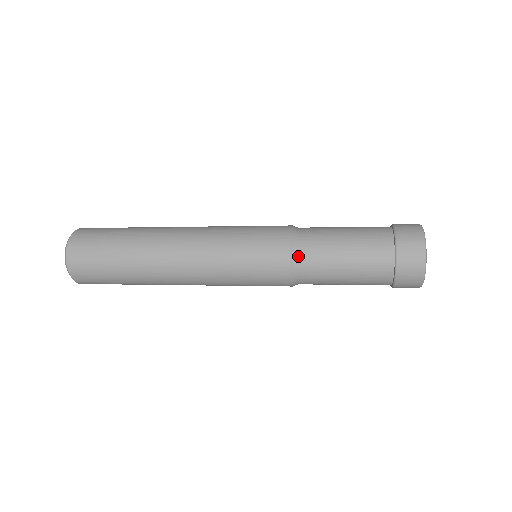
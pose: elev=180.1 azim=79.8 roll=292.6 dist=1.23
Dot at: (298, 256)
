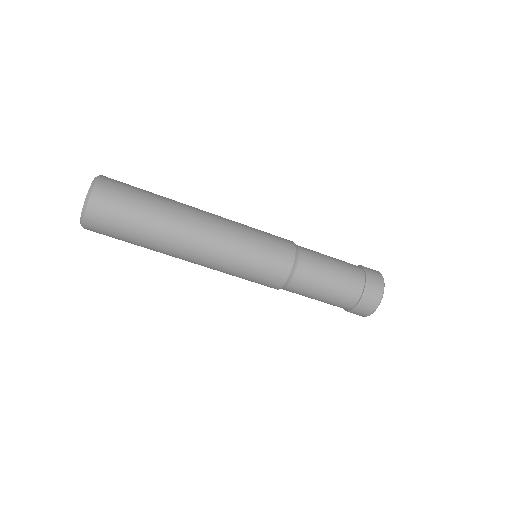
Dot at: occluded
